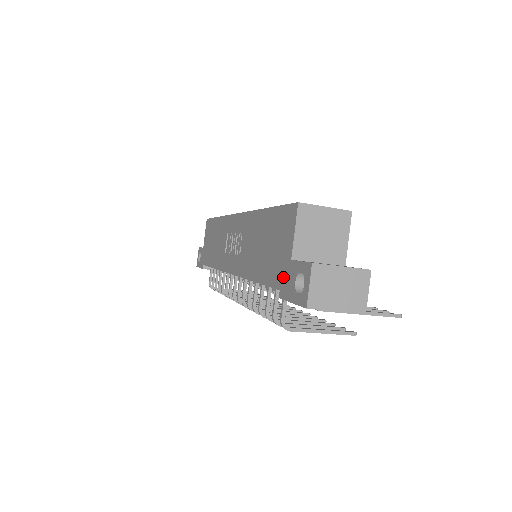
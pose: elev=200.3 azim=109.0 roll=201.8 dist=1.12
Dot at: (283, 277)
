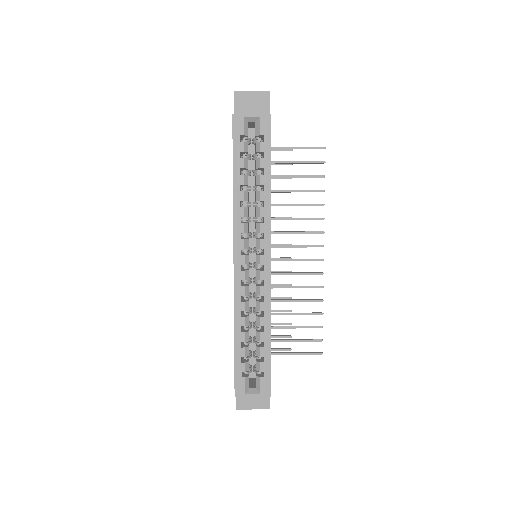
Dot at: occluded
